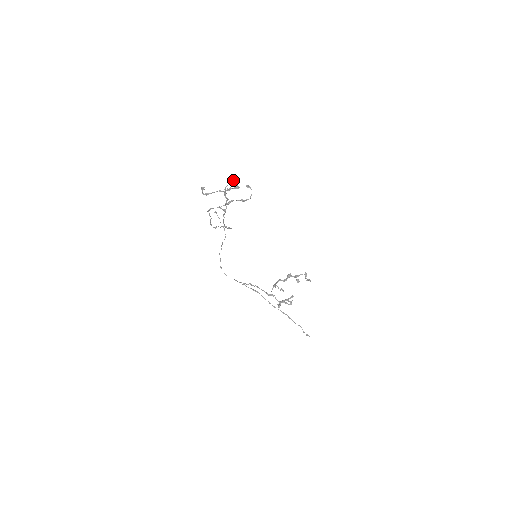
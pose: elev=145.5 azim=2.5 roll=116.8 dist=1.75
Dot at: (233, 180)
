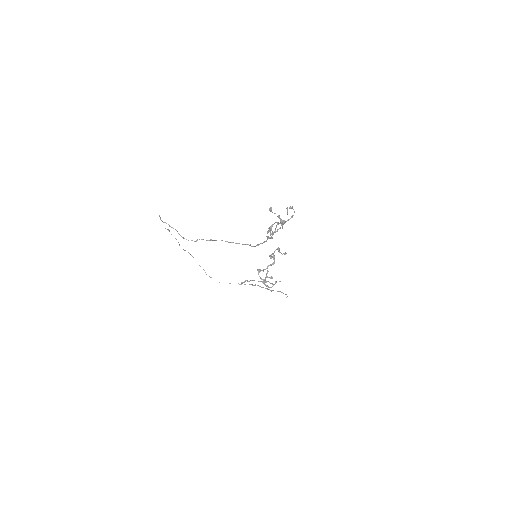
Dot at: (287, 209)
